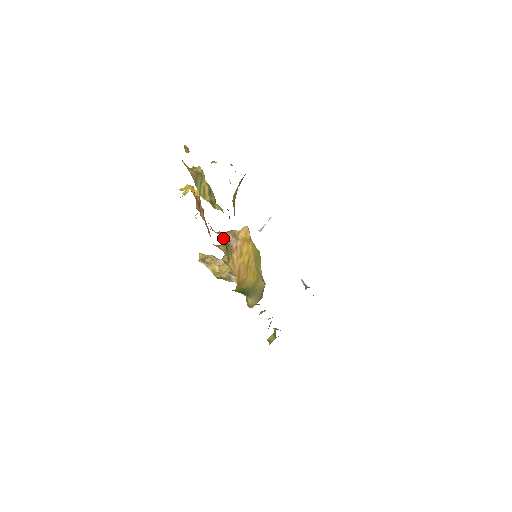
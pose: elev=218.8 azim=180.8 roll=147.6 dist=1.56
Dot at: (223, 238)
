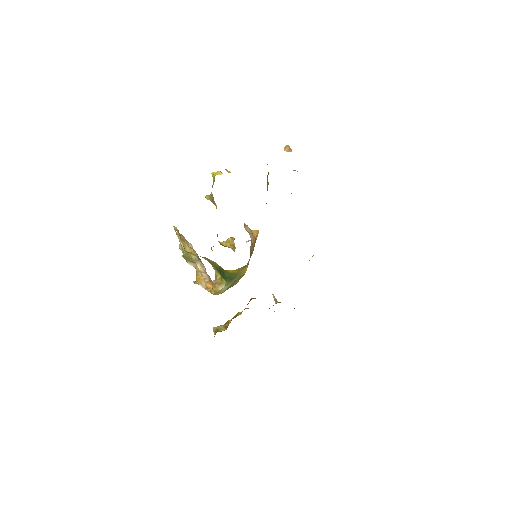
Dot at: (245, 226)
